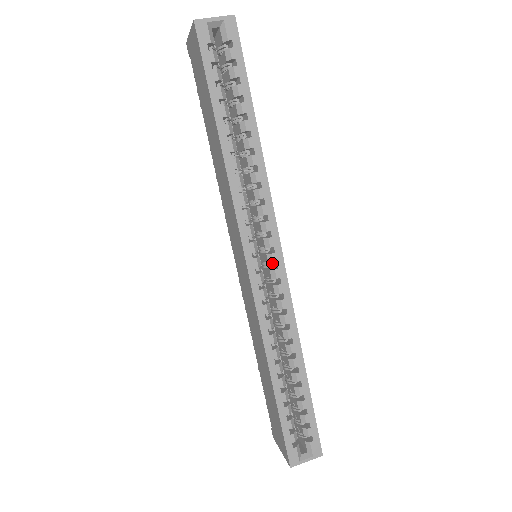
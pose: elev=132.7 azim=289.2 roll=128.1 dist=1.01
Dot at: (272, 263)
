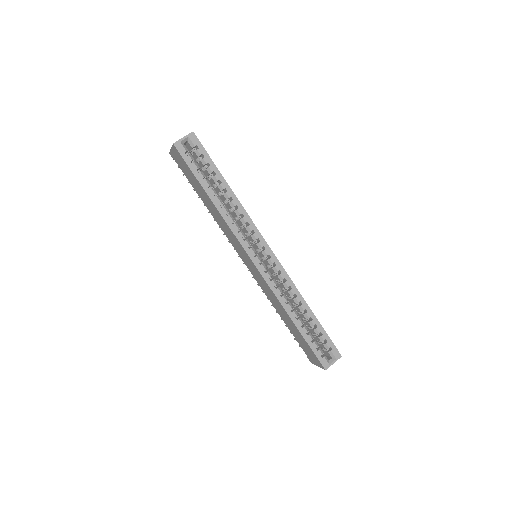
Dot at: occluded
